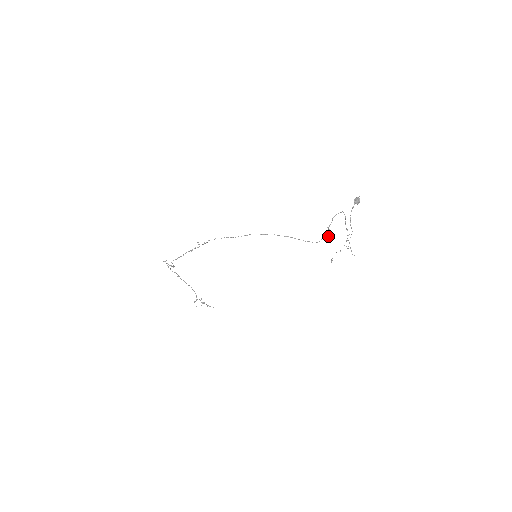
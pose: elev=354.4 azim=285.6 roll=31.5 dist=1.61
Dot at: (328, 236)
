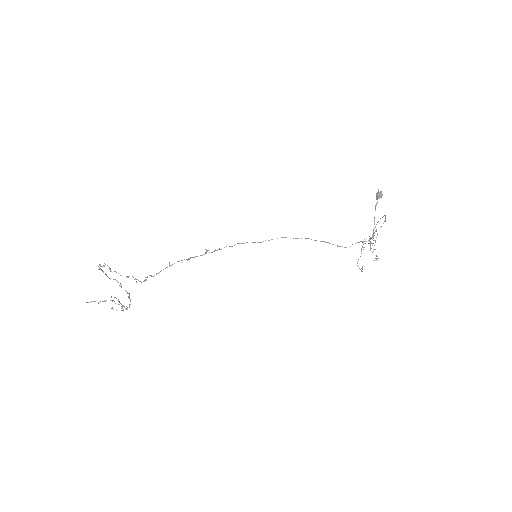
Dot at: (370, 244)
